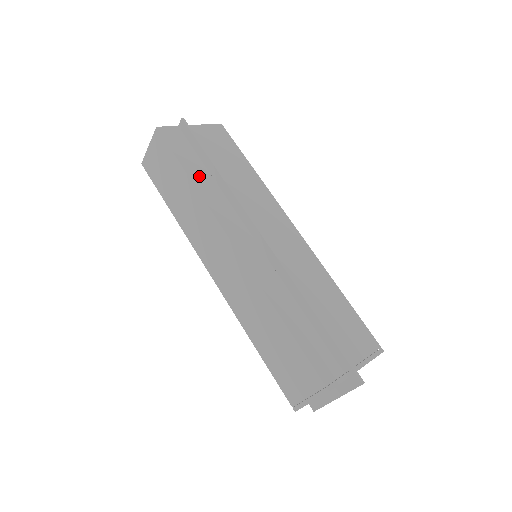
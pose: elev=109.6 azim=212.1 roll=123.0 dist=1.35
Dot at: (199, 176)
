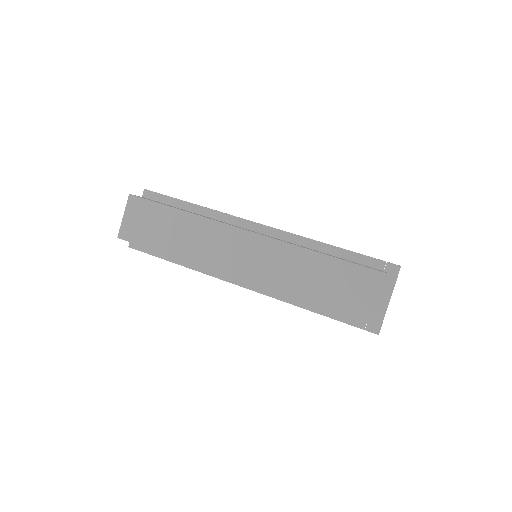
Dot at: (184, 210)
